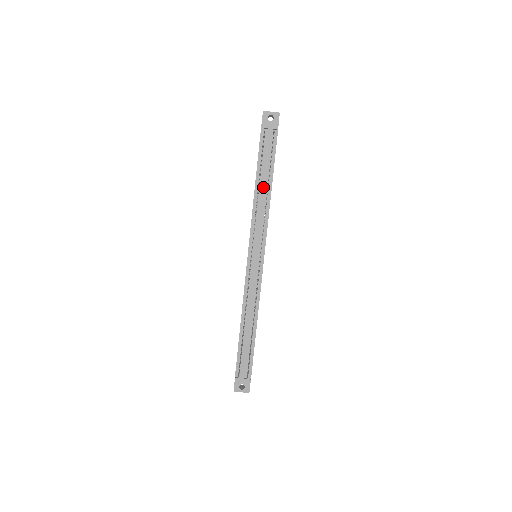
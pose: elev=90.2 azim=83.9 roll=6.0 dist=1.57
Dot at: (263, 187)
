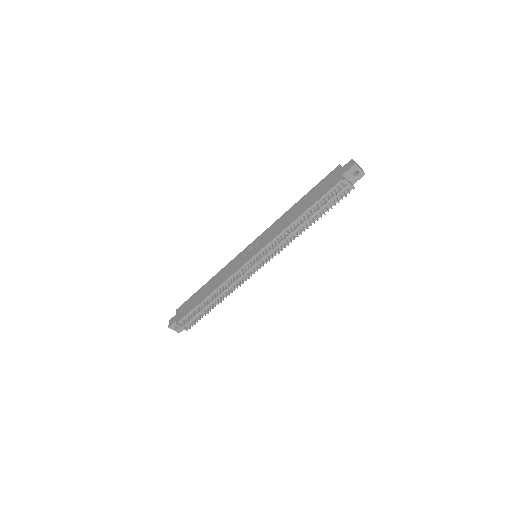
Dot at: (305, 222)
